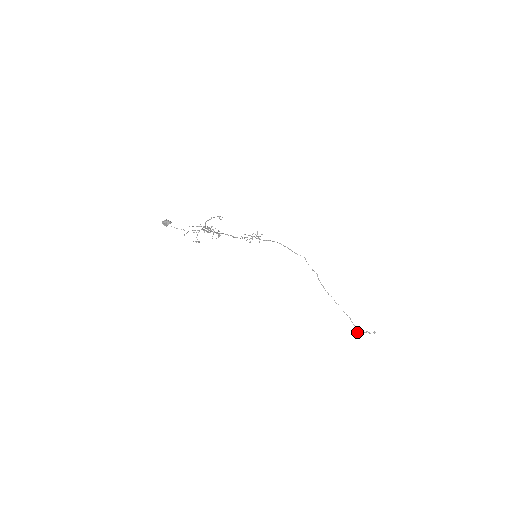
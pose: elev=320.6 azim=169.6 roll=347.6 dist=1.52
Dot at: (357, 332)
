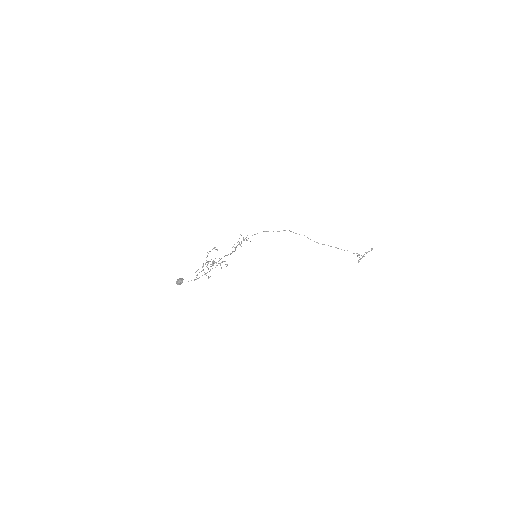
Dot at: (359, 257)
